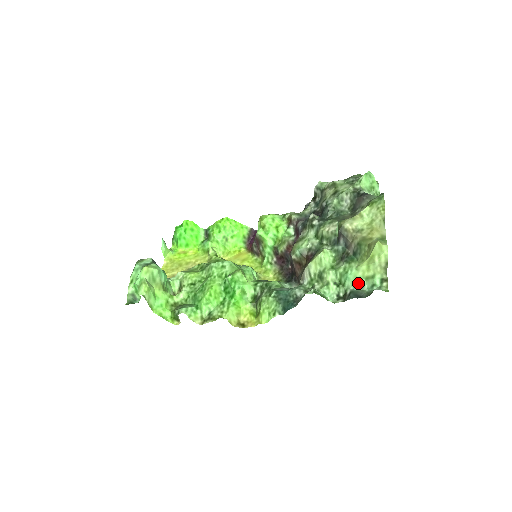
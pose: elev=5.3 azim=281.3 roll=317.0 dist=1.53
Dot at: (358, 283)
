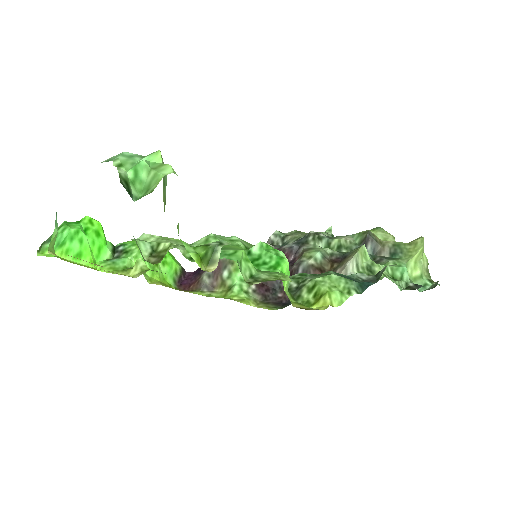
Dot at: (411, 281)
